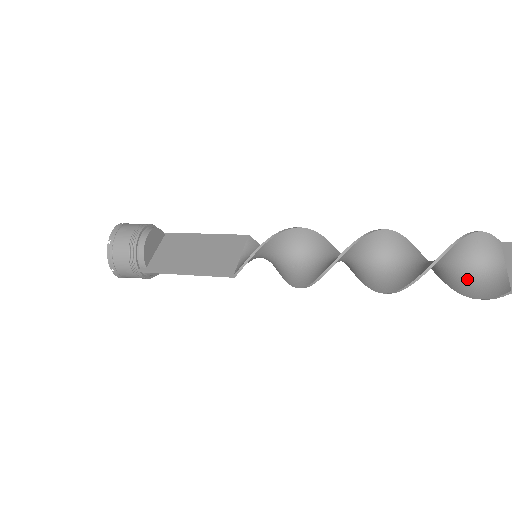
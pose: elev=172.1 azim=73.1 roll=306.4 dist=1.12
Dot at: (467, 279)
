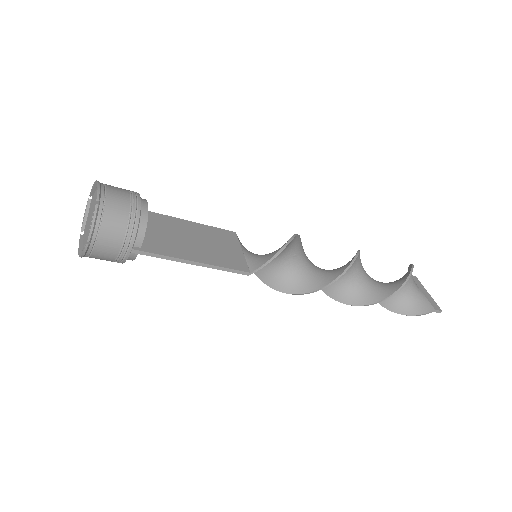
Dot at: (400, 299)
